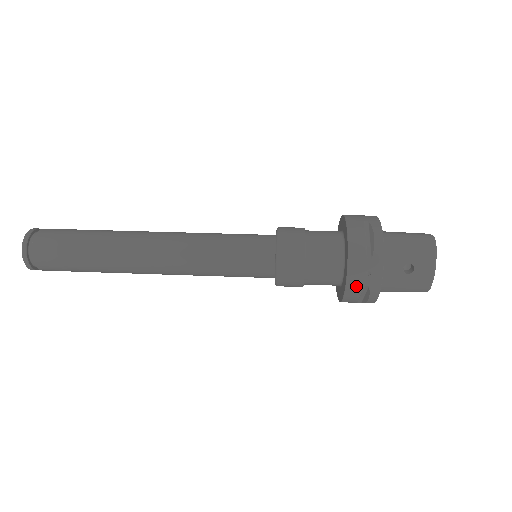
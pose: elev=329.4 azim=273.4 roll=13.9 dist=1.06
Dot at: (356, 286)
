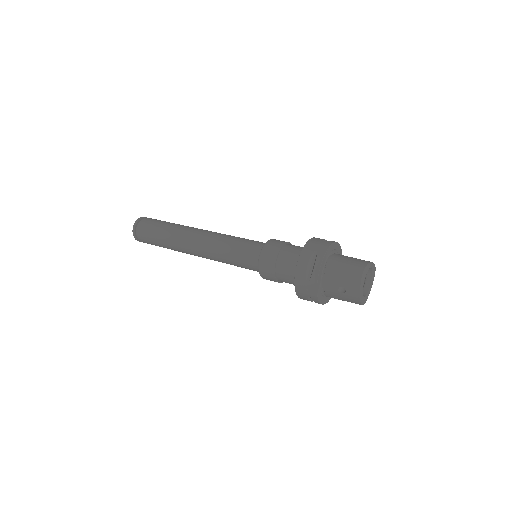
Dot at: (302, 295)
